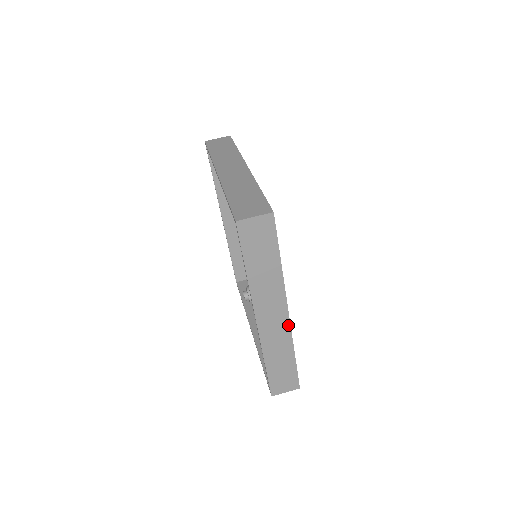
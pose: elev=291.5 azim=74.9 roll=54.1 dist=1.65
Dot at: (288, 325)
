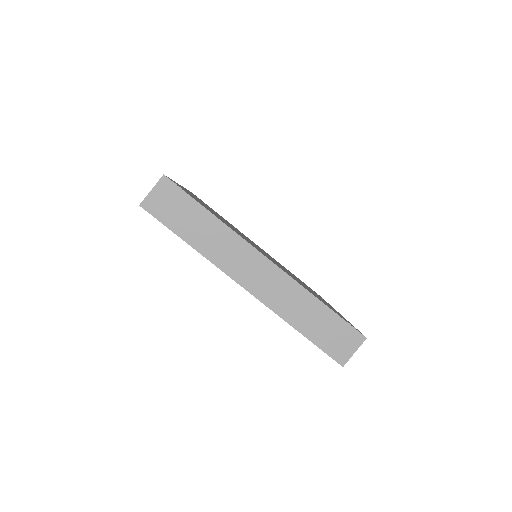
Dot at: (280, 272)
